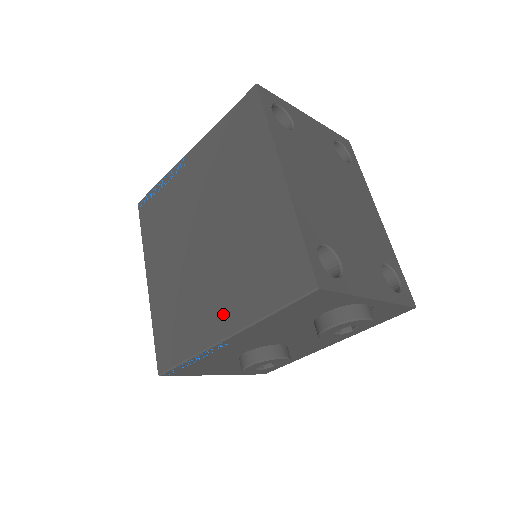
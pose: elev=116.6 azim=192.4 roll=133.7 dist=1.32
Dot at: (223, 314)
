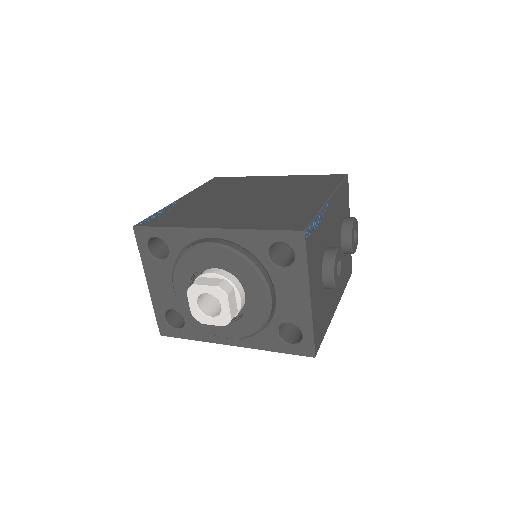
Dot at: (313, 197)
